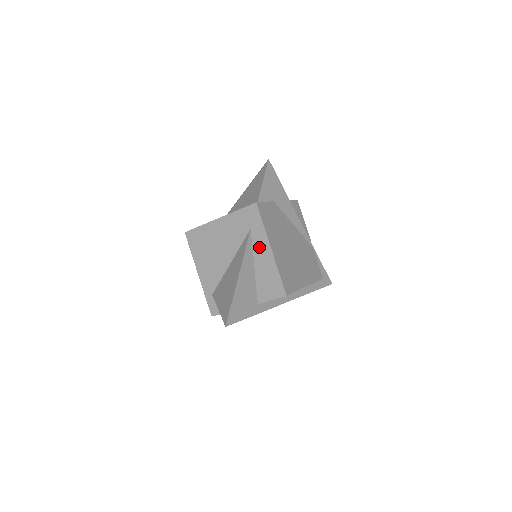
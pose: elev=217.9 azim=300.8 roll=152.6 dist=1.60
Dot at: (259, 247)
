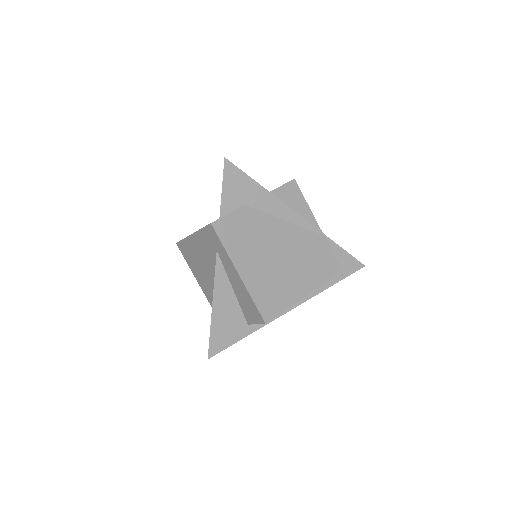
Dot at: (229, 270)
